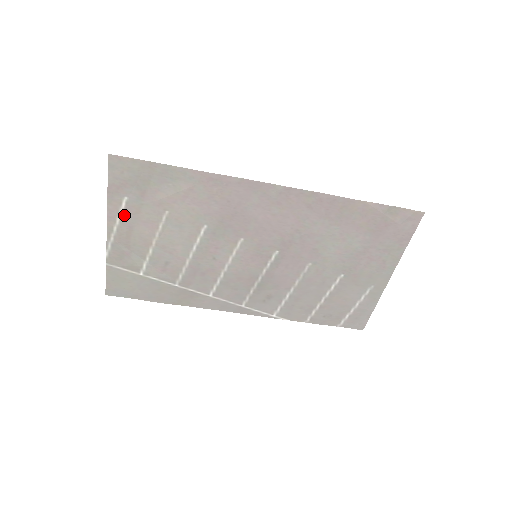
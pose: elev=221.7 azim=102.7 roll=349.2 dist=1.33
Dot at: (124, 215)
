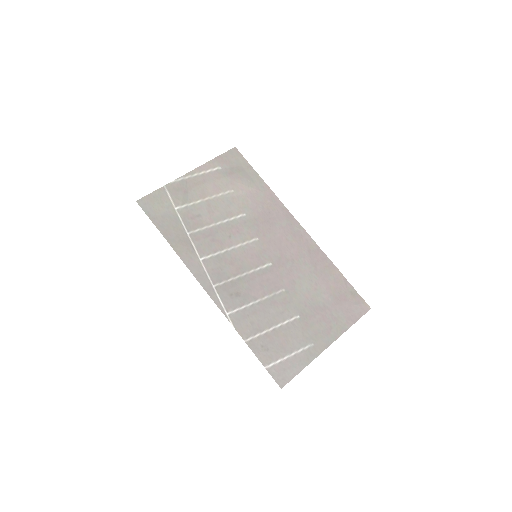
Dot at: (209, 173)
